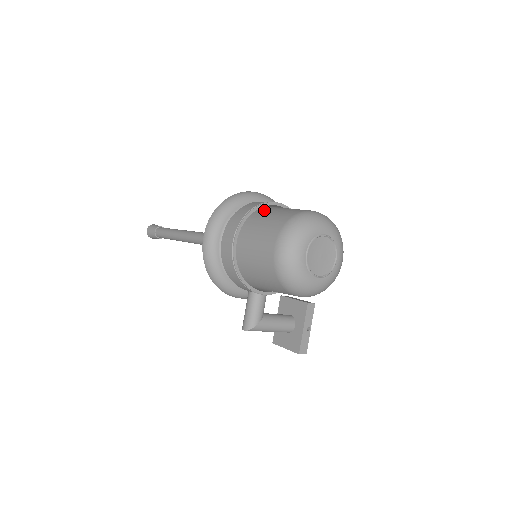
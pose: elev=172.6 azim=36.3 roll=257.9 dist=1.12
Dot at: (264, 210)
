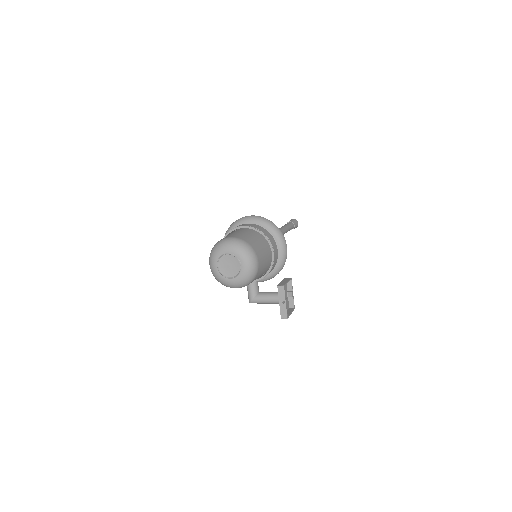
Dot at: occluded
